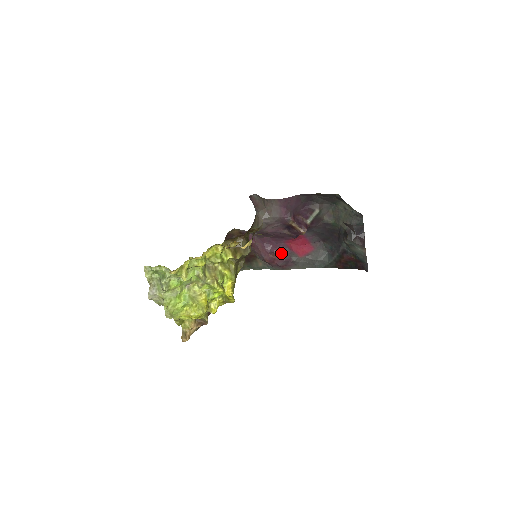
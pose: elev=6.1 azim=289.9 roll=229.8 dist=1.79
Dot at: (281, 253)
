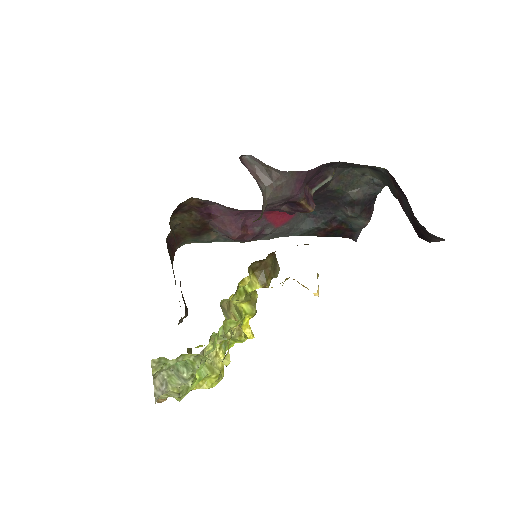
Dot at: (254, 226)
